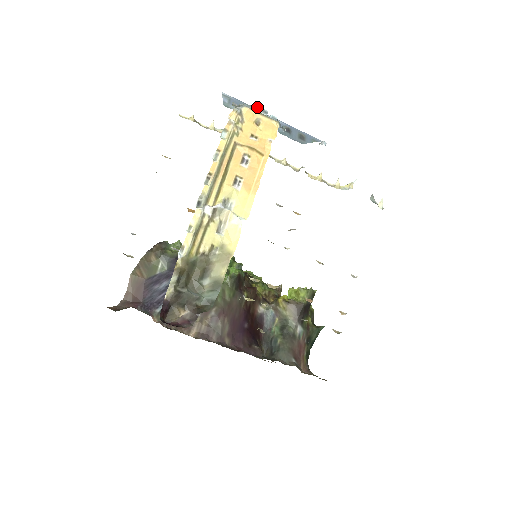
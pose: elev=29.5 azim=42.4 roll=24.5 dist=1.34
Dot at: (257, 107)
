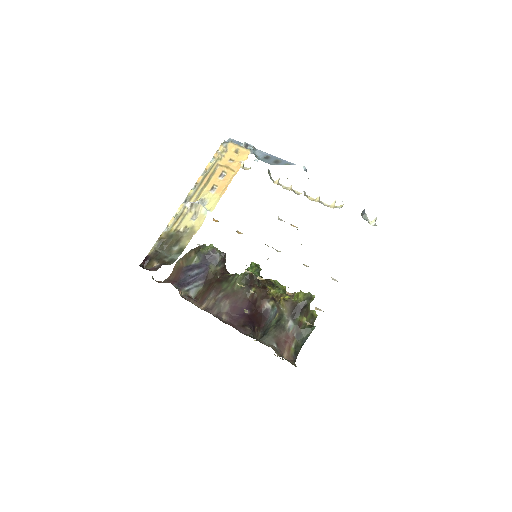
Dot at: (246, 144)
